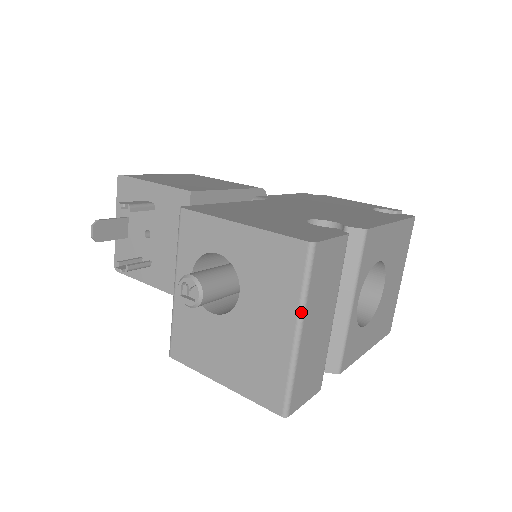
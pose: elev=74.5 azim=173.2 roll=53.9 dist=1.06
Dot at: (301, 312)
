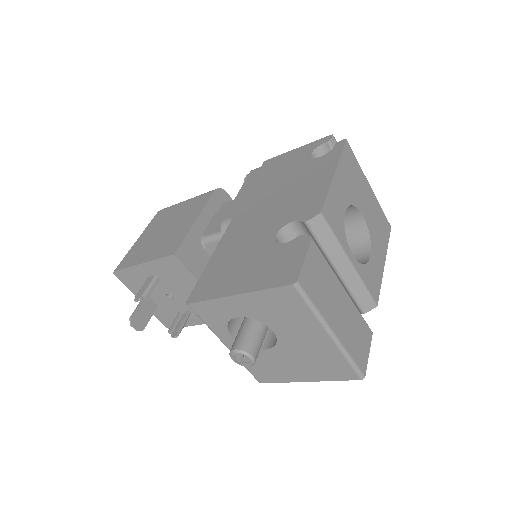
Dot at: (323, 323)
